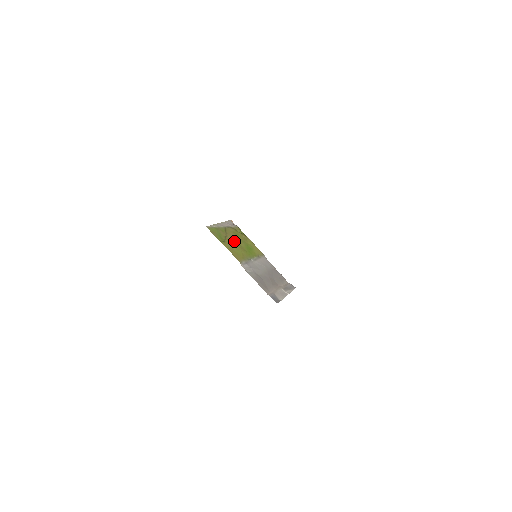
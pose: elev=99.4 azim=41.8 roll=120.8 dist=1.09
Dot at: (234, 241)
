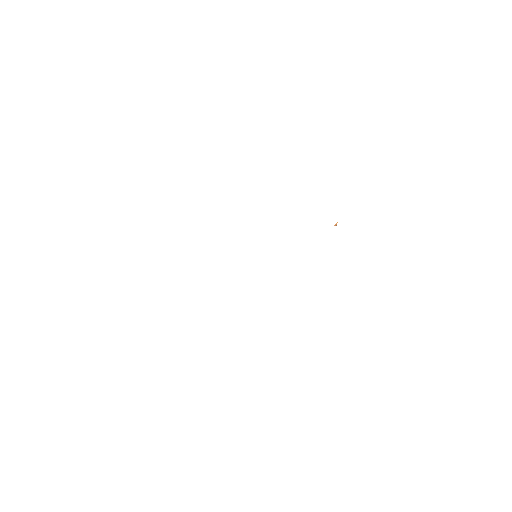
Dot at: occluded
